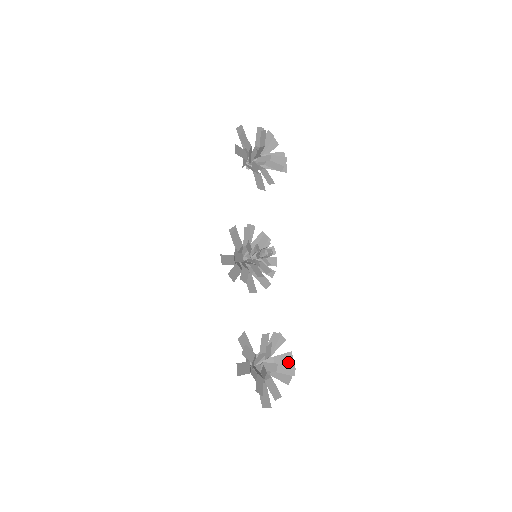
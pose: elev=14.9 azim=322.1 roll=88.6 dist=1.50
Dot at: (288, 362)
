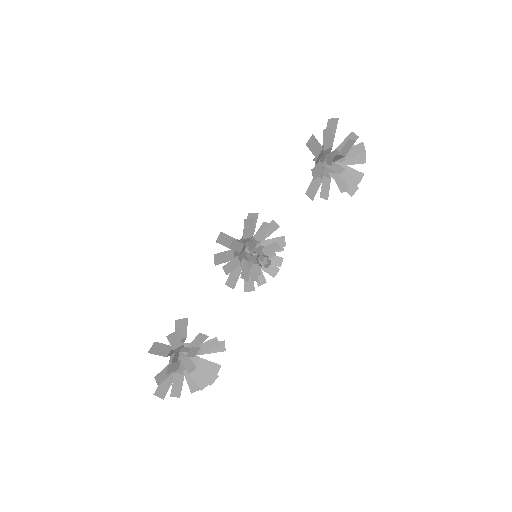
Dot at: occluded
